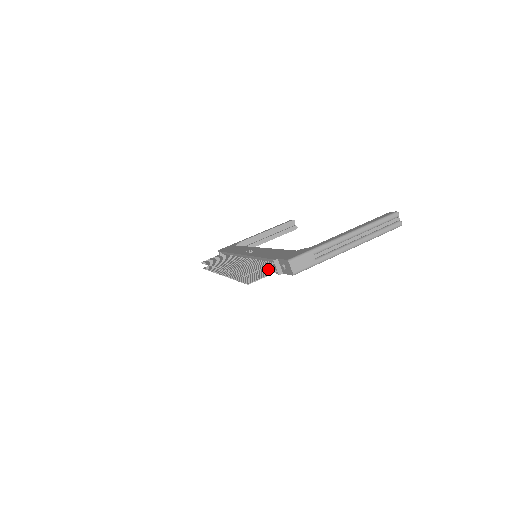
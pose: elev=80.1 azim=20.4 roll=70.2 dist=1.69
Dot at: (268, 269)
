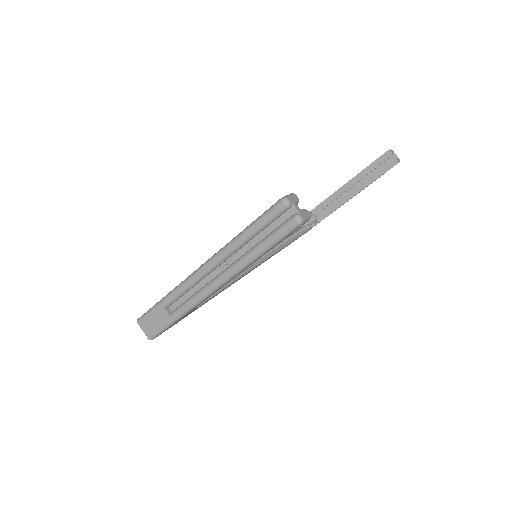
Dot at: occluded
